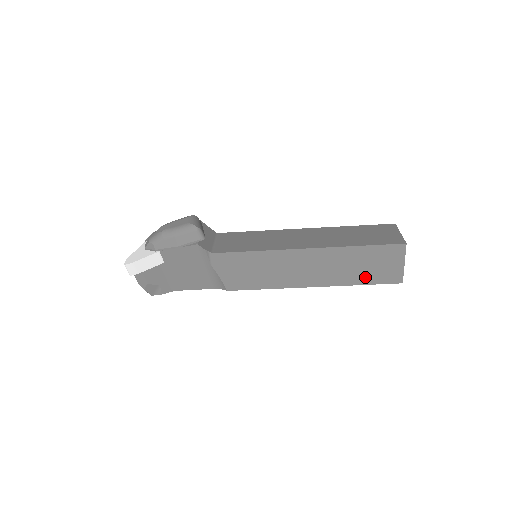
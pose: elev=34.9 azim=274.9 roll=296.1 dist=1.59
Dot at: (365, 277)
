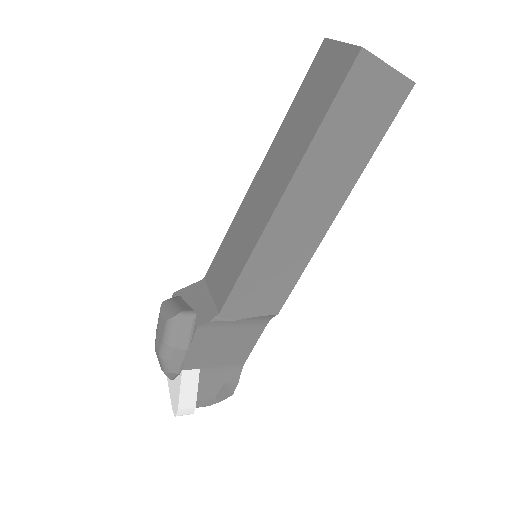
Dot at: (371, 135)
